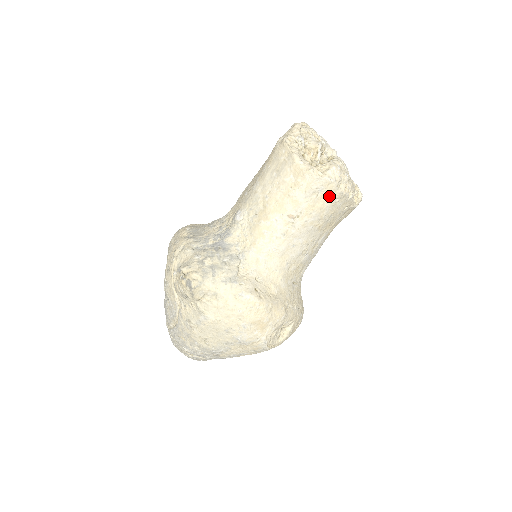
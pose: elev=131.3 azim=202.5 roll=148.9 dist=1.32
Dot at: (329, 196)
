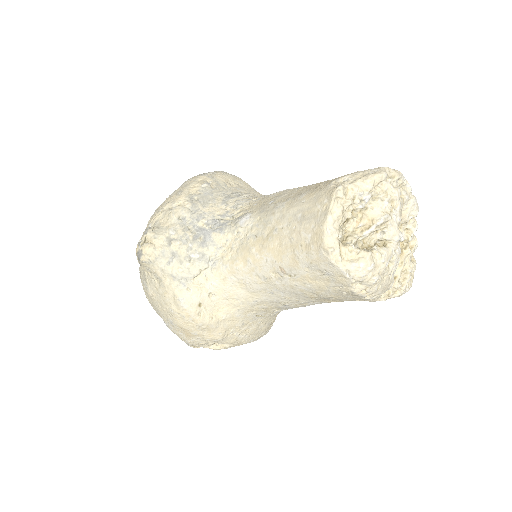
Dot at: (336, 285)
